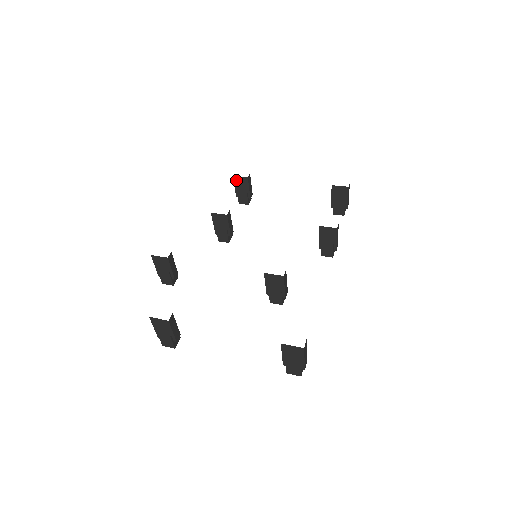
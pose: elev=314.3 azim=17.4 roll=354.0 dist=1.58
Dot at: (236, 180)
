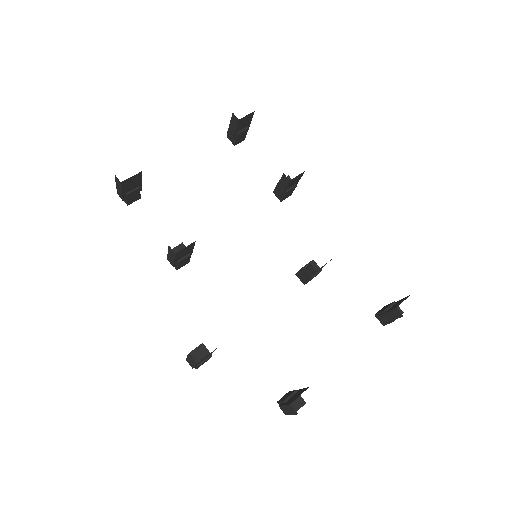
Dot at: (125, 184)
